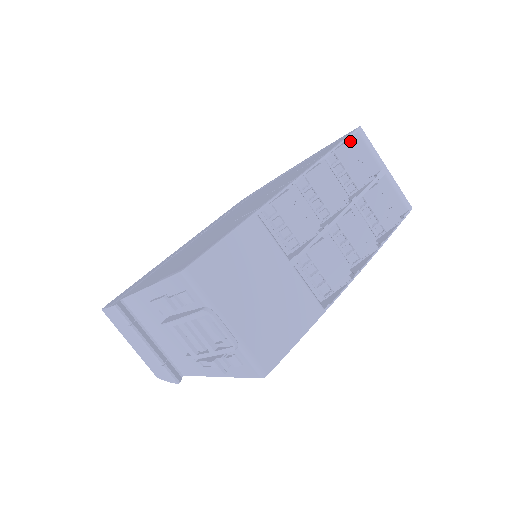
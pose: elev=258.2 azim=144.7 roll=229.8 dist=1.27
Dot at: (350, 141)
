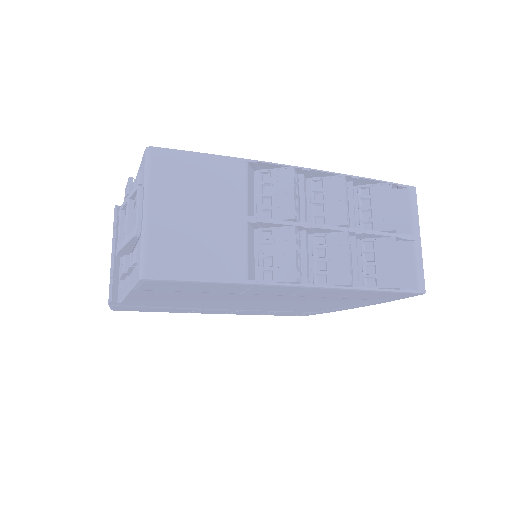
Dot at: (391, 183)
